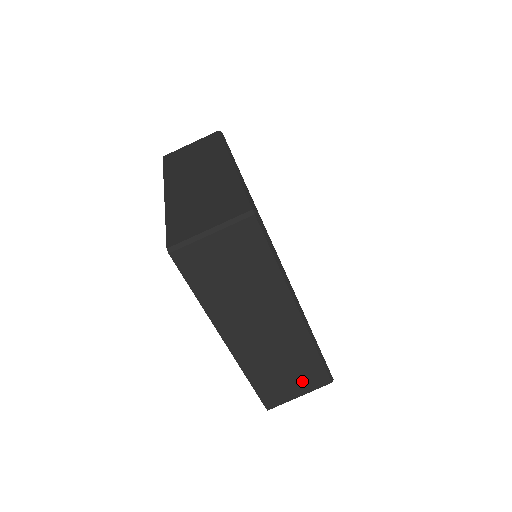
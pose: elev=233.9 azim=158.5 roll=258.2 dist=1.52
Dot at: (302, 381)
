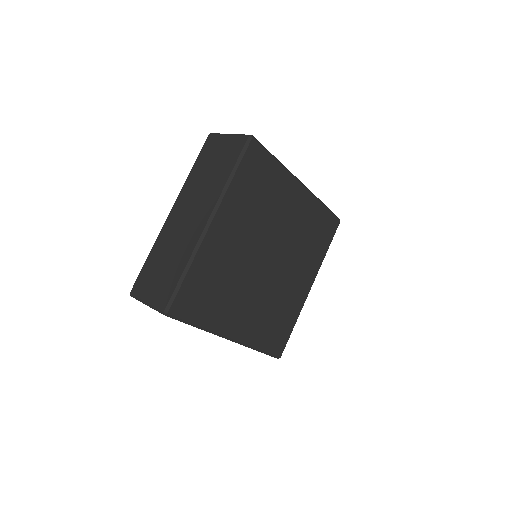
Dot at: occluded
